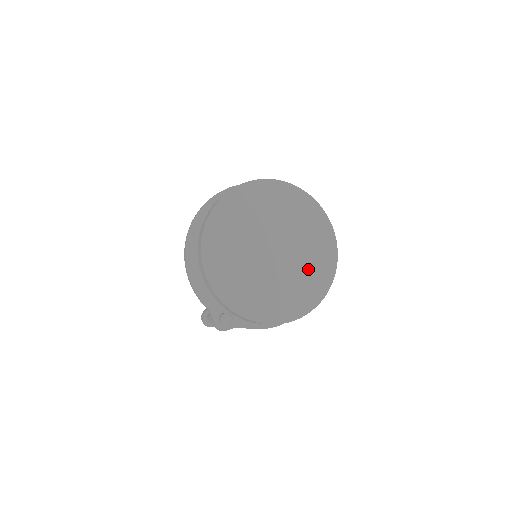
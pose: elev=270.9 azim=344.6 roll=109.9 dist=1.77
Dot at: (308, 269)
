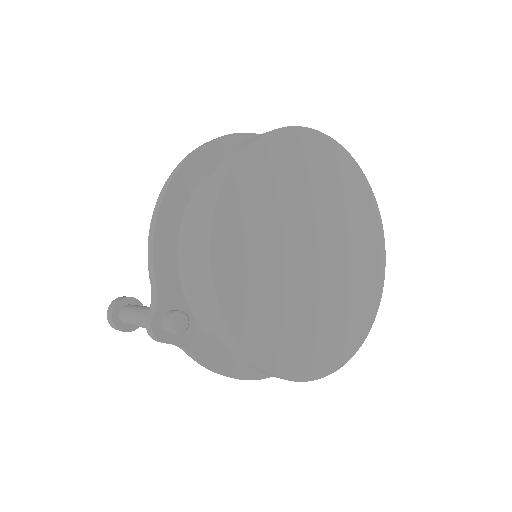
Dot at: (340, 312)
